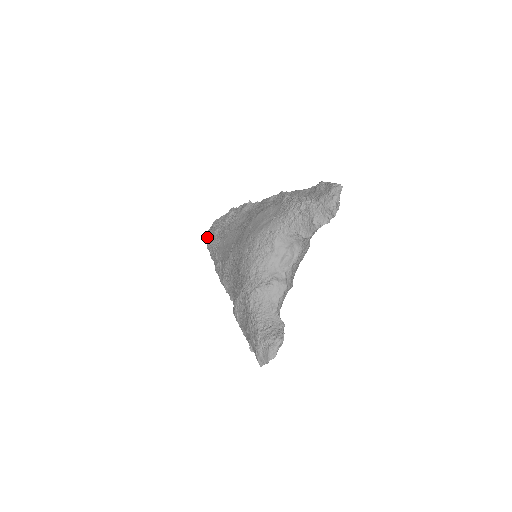
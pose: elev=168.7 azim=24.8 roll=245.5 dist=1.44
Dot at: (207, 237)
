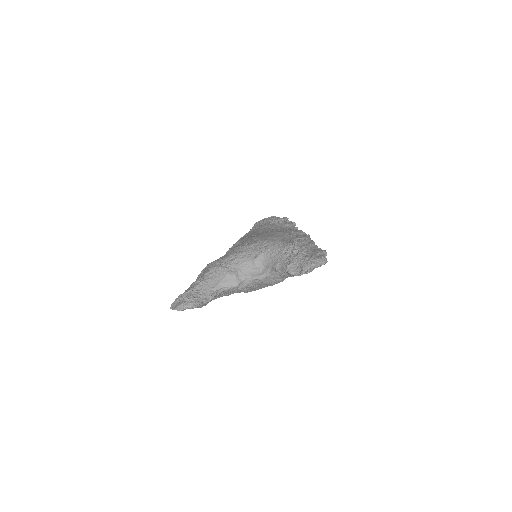
Dot at: occluded
